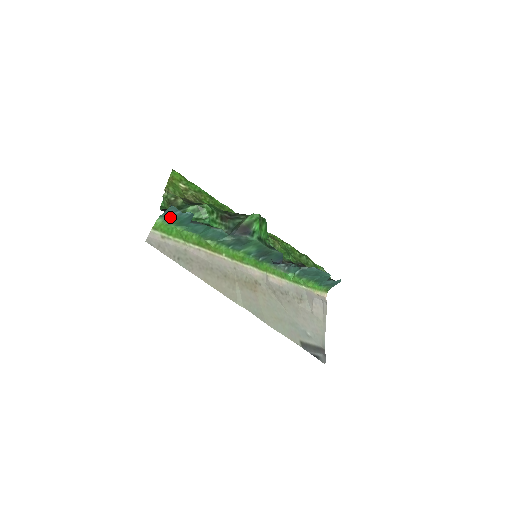
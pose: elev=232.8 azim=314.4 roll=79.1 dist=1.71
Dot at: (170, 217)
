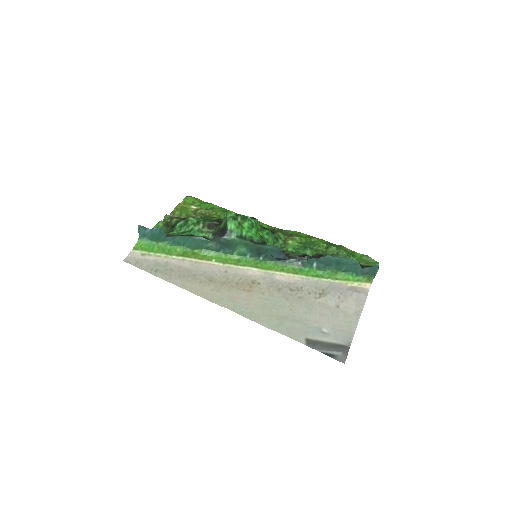
Dot at: (147, 236)
